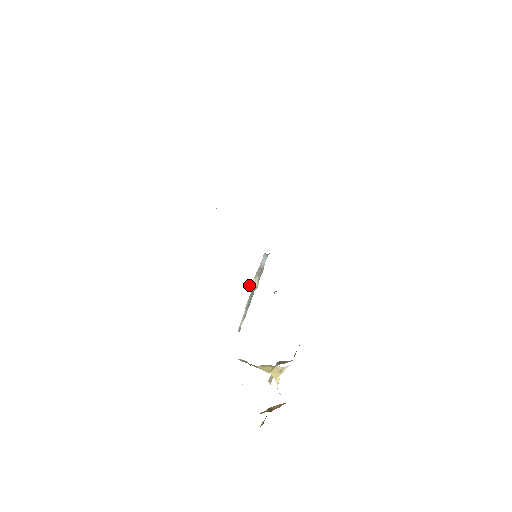
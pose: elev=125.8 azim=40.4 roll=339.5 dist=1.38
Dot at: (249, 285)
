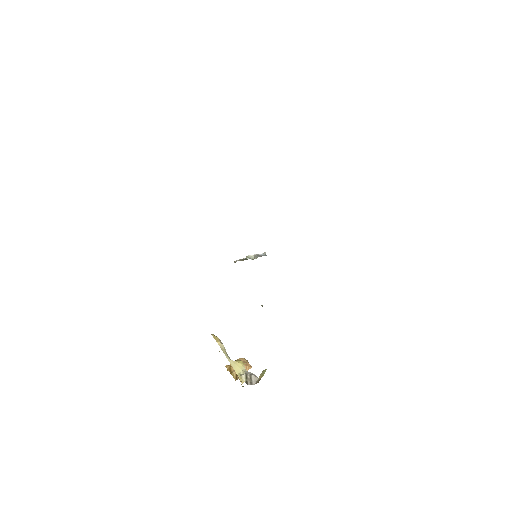
Dot at: (247, 257)
